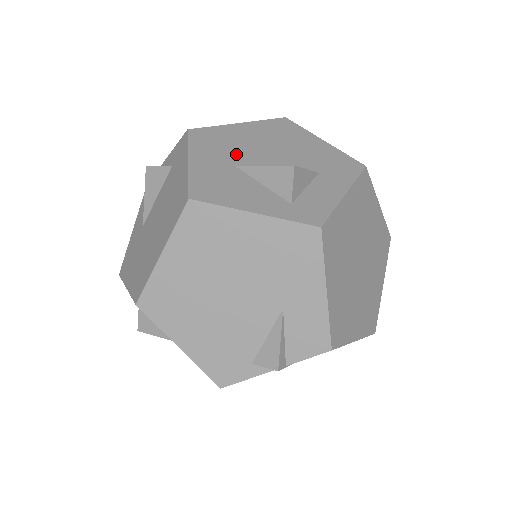
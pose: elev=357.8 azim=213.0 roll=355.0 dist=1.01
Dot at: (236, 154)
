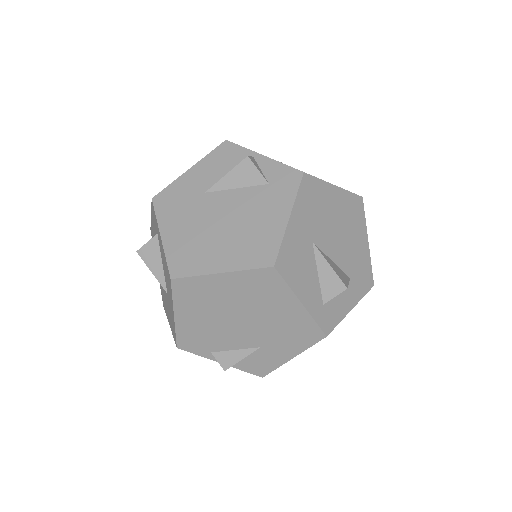
Dot at: (319, 227)
